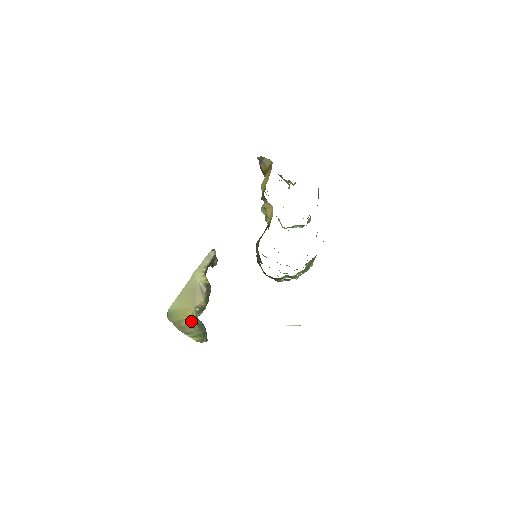
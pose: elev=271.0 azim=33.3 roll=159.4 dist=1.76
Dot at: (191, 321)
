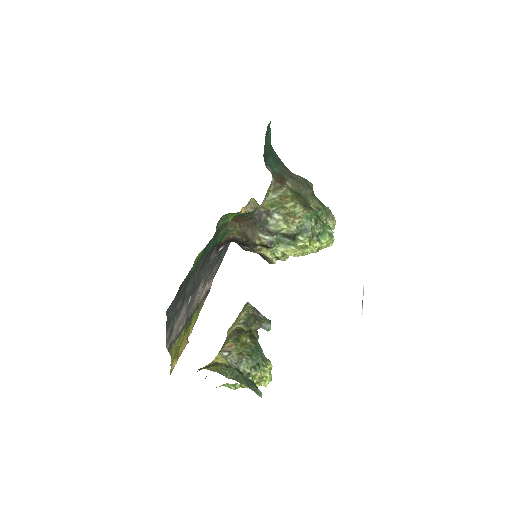
Dot at: occluded
